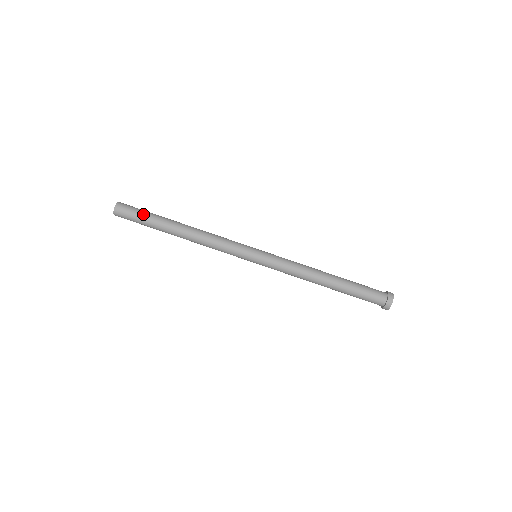
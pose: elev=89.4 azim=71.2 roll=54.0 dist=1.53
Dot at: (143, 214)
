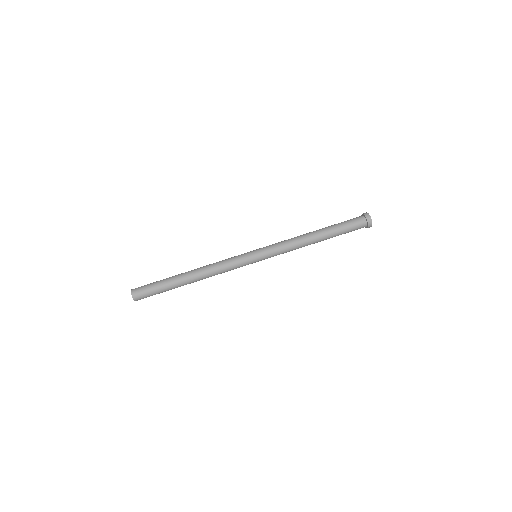
Dot at: (155, 282)
